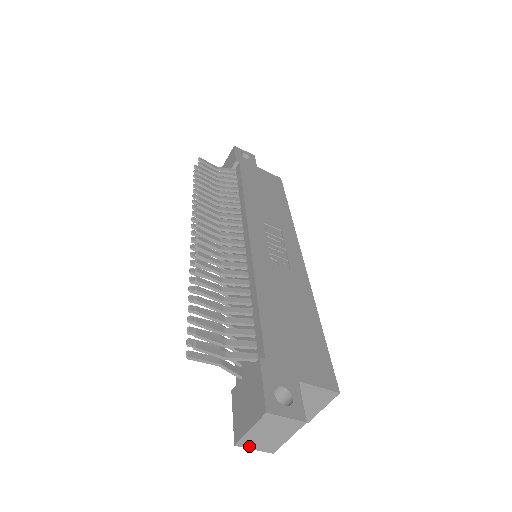
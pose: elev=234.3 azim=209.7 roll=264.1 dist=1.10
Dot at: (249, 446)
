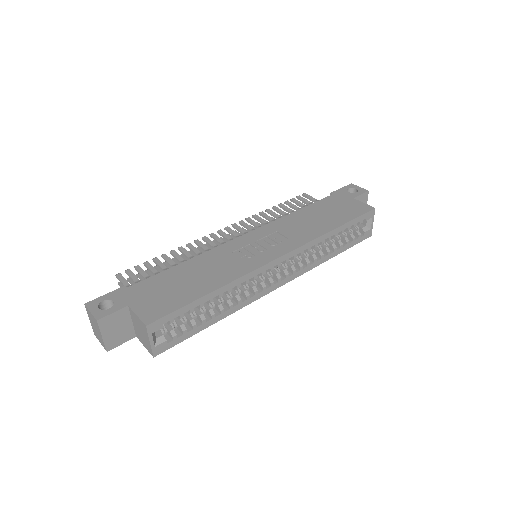
Dot at: (98, 338)
